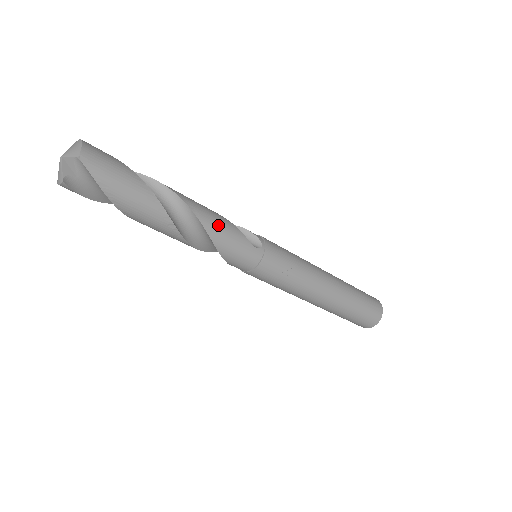
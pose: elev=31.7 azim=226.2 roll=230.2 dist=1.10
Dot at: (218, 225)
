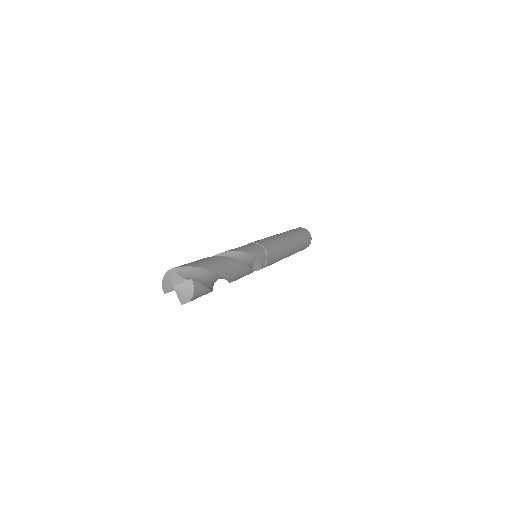
Dot at: occluded
